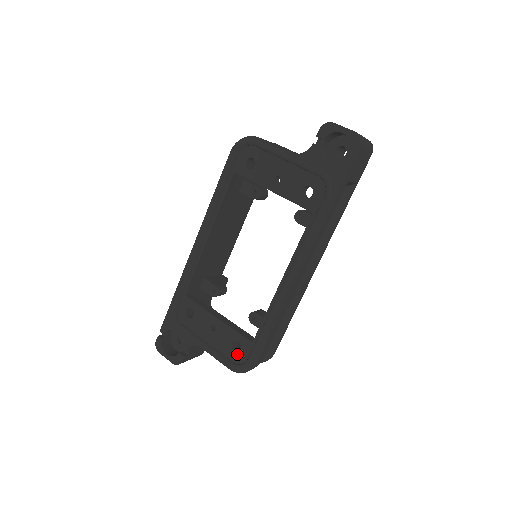
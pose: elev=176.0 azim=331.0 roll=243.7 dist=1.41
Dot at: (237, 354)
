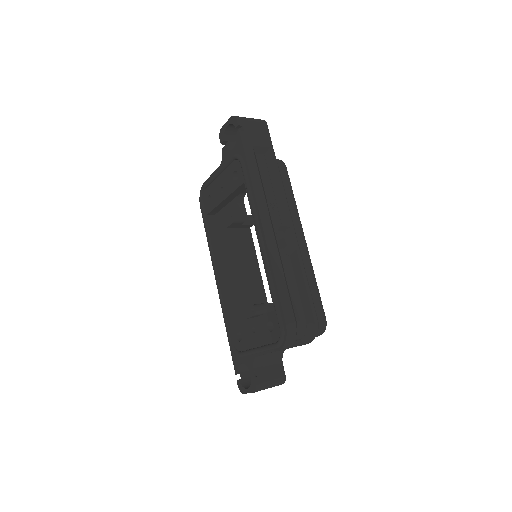
Dot at: (274, 332)
